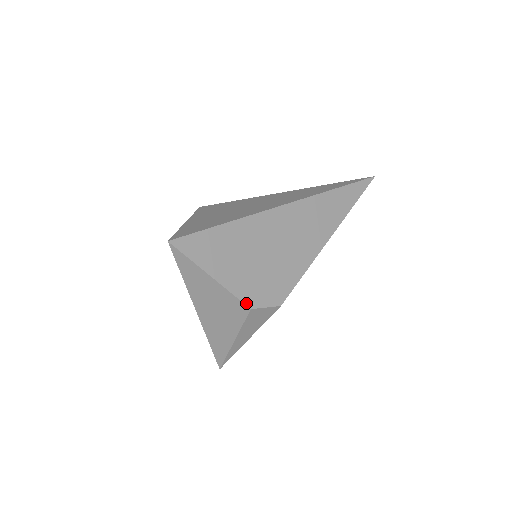
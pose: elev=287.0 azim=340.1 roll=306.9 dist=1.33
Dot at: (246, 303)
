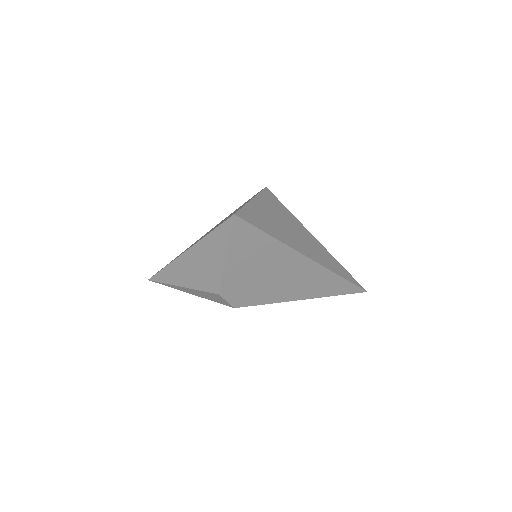
Dot at: (222, 289)
